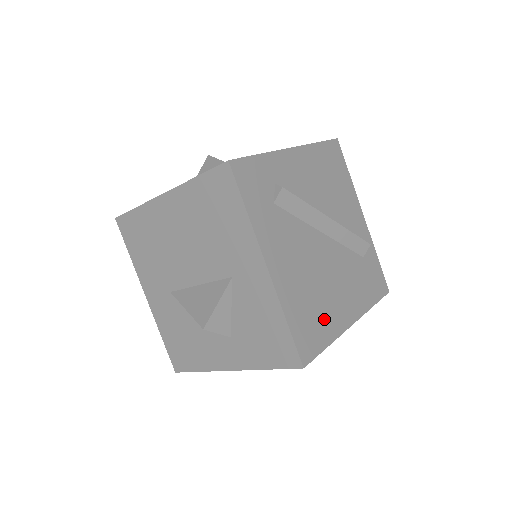
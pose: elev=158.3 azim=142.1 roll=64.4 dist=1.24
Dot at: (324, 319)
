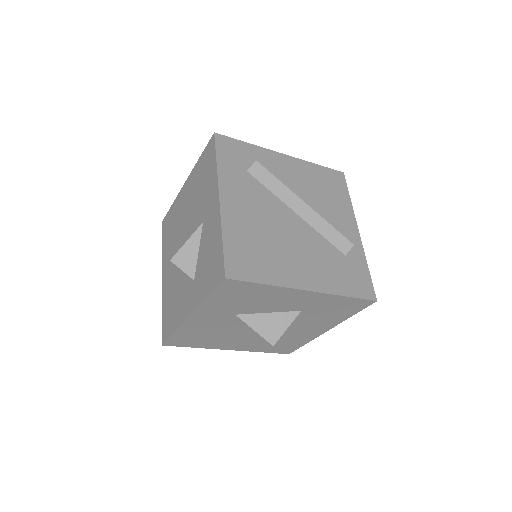
Dot at: (269, 264)
